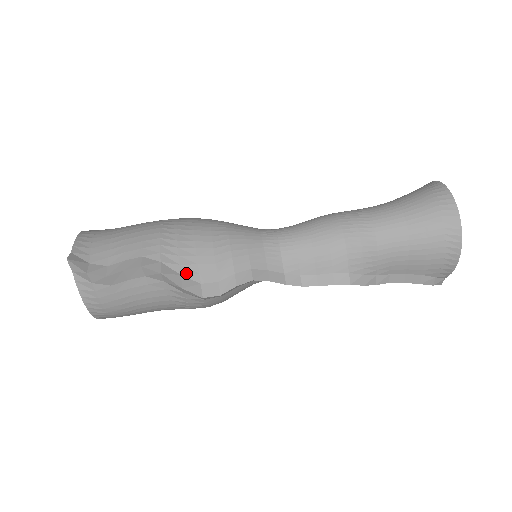
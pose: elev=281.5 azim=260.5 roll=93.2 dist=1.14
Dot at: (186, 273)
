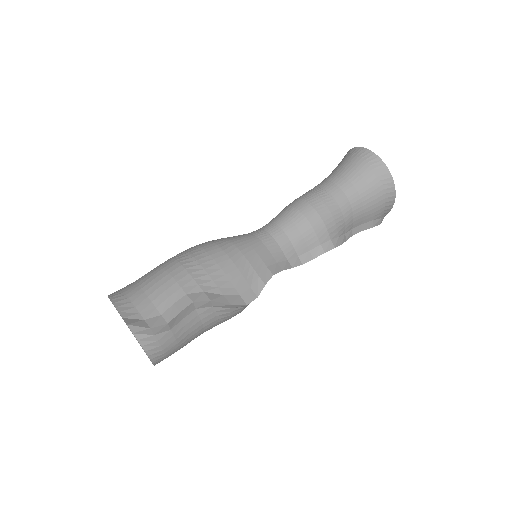
Dot at: (226, 292)
